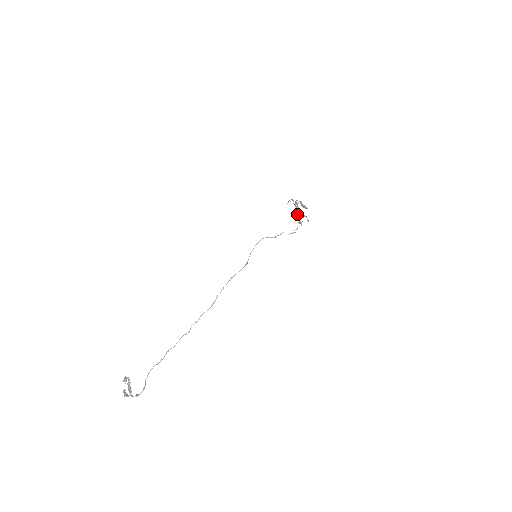
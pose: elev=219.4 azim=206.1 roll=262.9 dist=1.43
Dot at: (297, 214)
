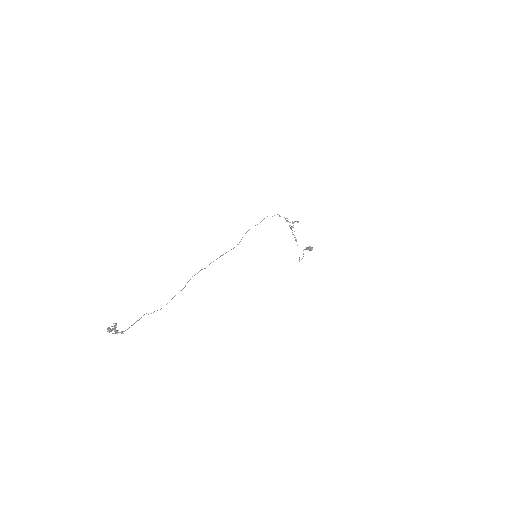
Dot at: occluded
